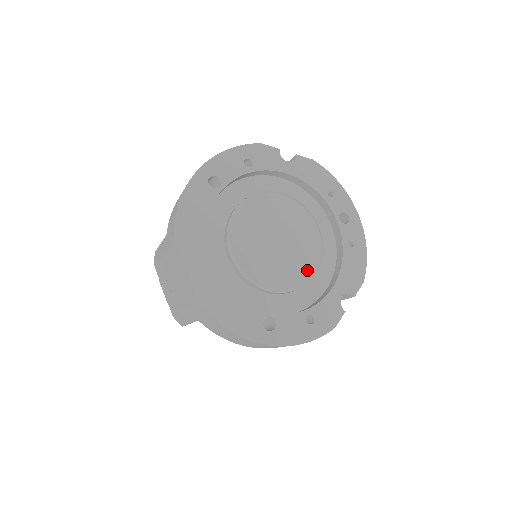
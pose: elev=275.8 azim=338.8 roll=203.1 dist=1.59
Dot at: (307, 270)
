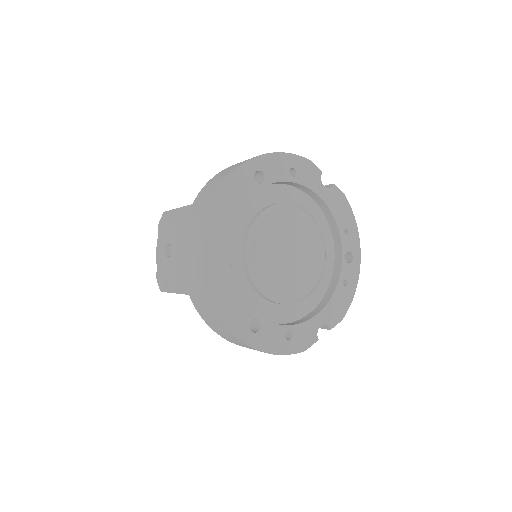
Dot at: (303, 290)
